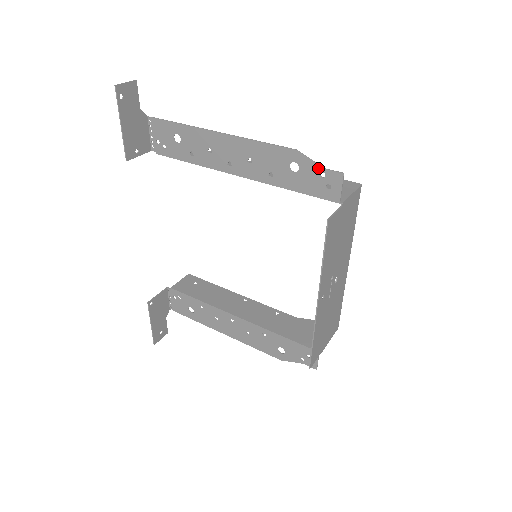
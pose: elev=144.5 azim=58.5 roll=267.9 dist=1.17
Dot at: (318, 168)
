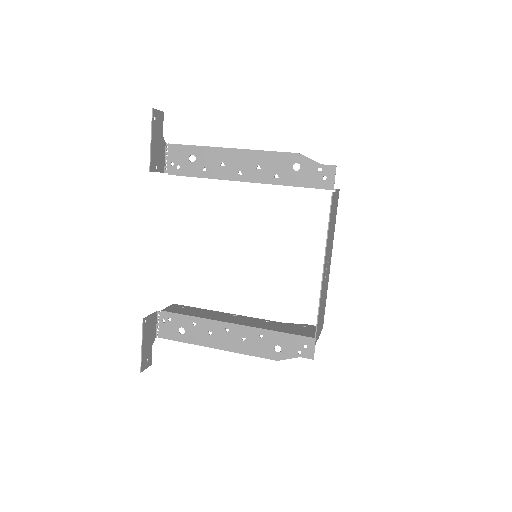
Dot at: (316, 165)
